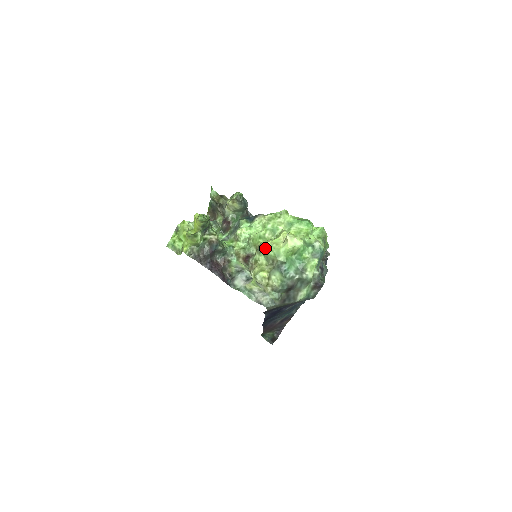
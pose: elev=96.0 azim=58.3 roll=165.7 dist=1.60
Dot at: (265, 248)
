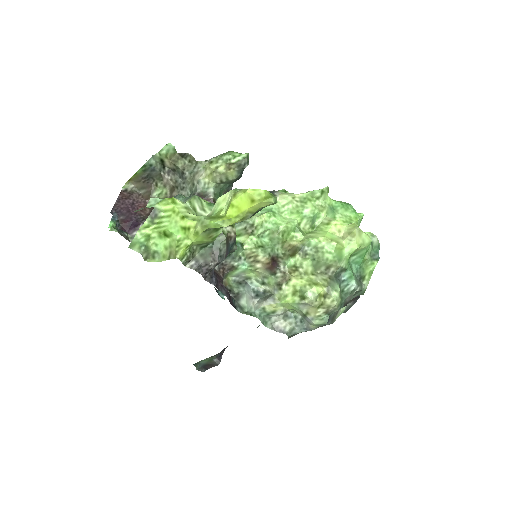
Dot at: (313, 247)
